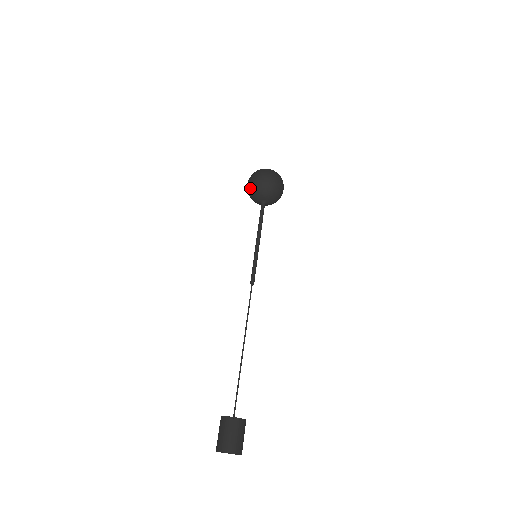
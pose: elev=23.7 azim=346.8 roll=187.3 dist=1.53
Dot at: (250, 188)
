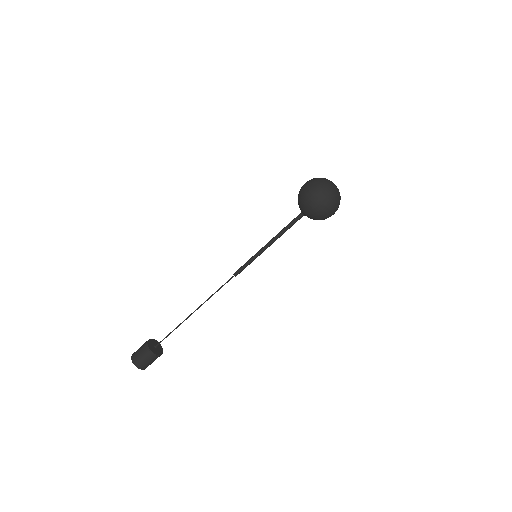
Dot at: occluded
